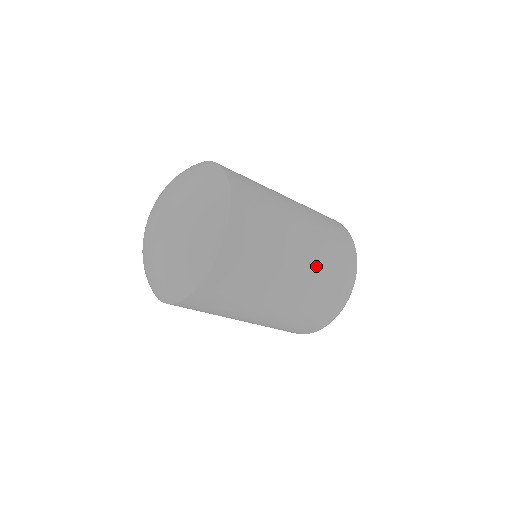
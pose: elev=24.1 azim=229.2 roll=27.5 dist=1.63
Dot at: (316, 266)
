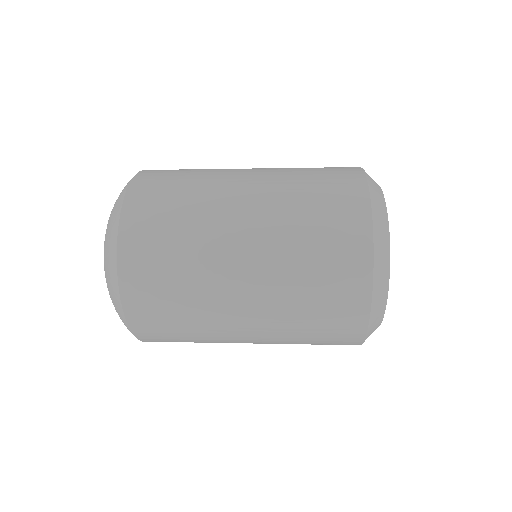
Dot at: (281, 340)
